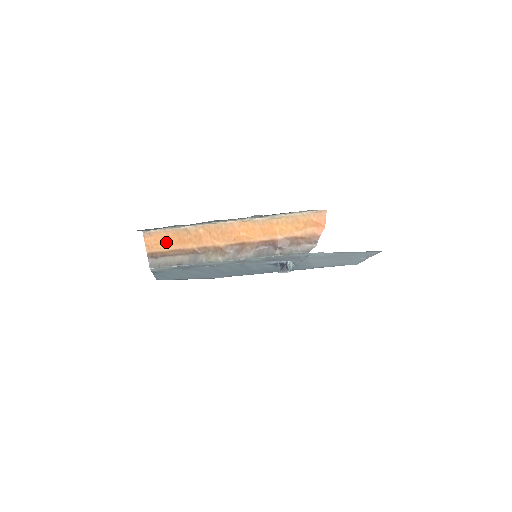
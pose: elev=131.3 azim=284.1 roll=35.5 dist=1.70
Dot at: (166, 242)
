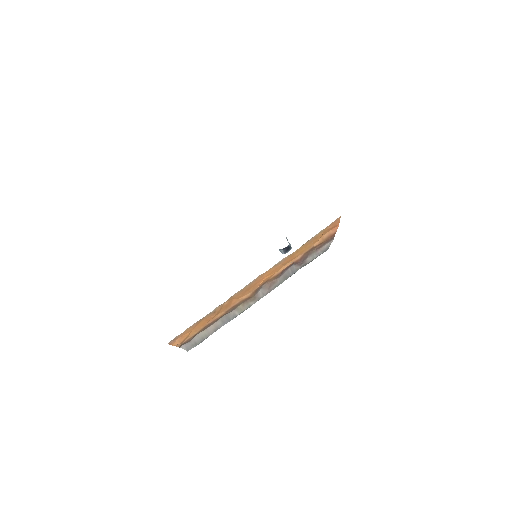
Dot at: (194, 330)
